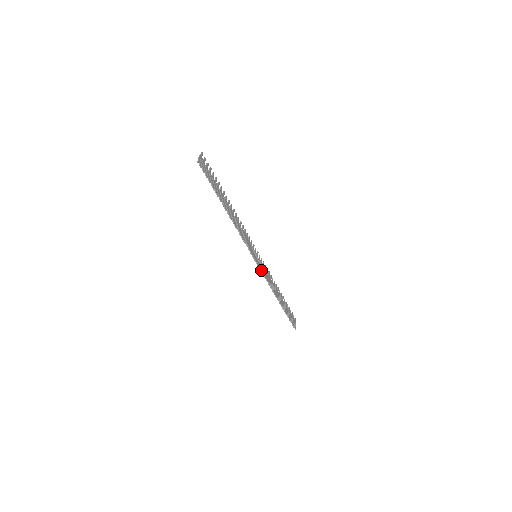
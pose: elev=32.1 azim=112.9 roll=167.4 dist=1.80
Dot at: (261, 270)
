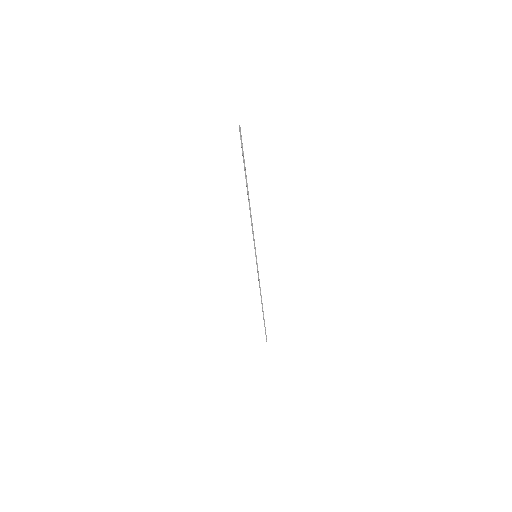
Dot at: (258, 272)
